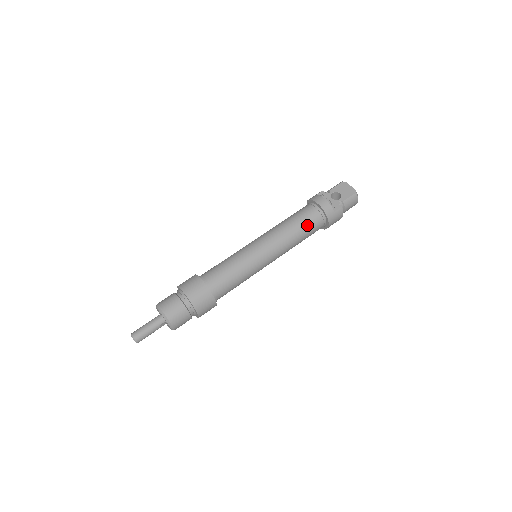
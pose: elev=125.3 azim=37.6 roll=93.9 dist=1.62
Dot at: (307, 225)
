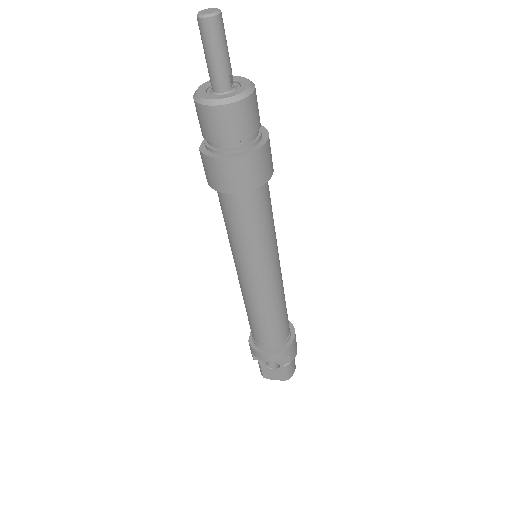
Dot at: occluded
